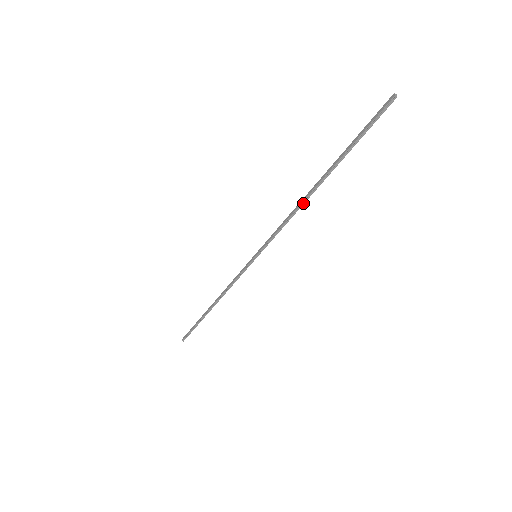
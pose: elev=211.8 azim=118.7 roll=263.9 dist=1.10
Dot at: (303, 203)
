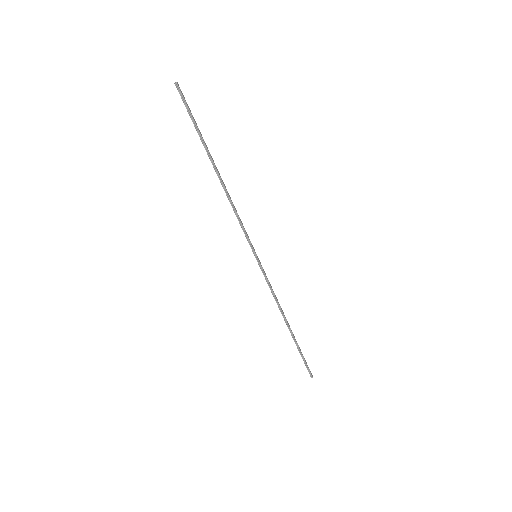
Dot at: (226, 191)
